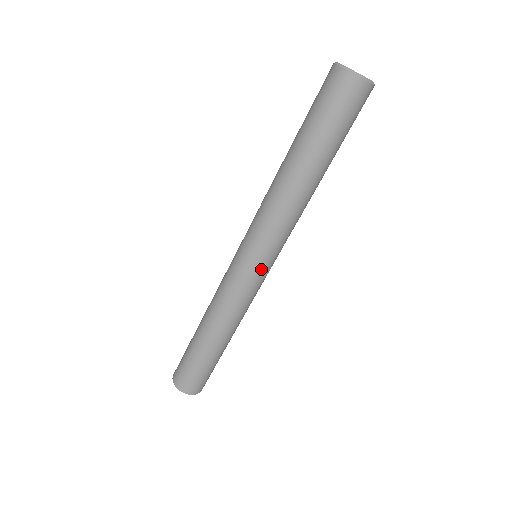
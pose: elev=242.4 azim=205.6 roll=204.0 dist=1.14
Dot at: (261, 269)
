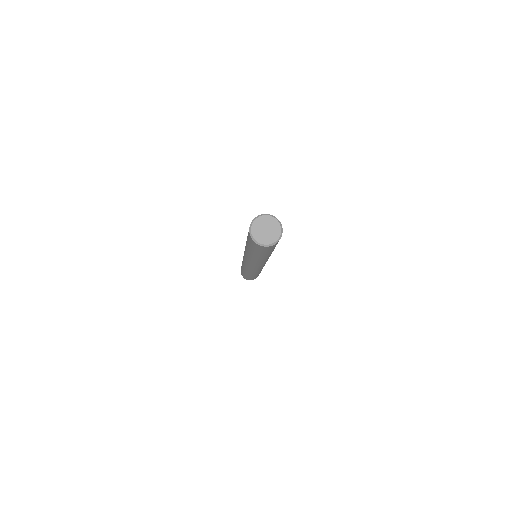
Dot at: occluded
